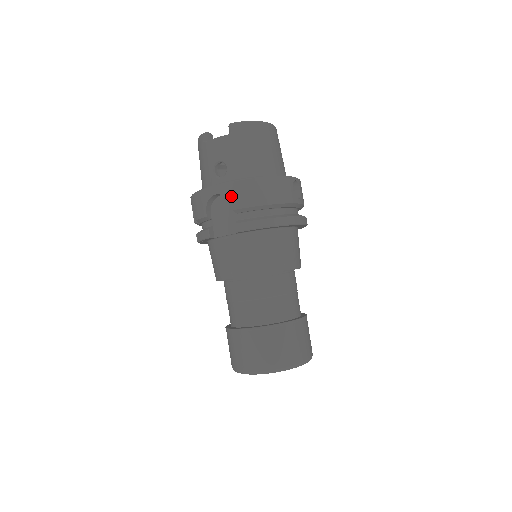
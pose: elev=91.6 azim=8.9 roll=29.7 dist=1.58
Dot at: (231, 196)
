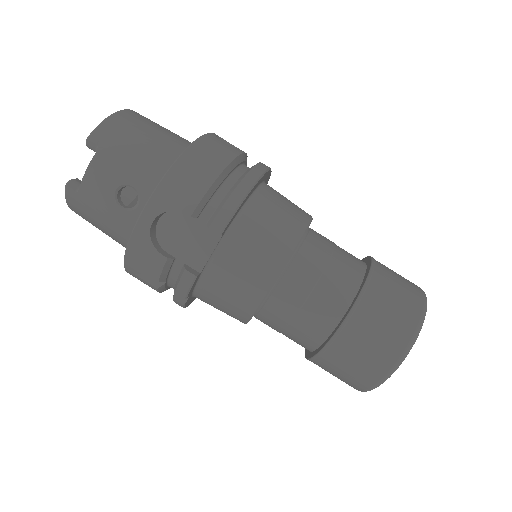
Dot at: (172, 204)
